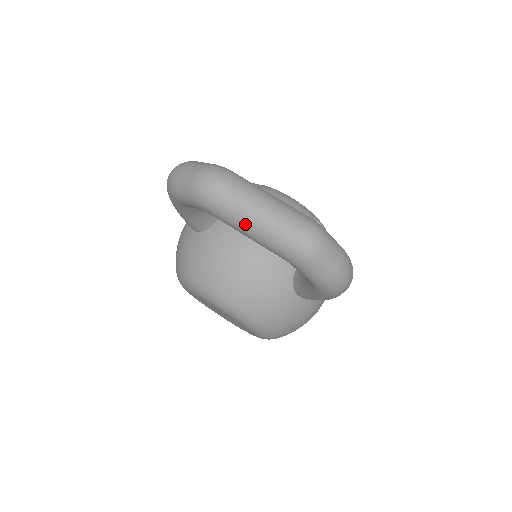
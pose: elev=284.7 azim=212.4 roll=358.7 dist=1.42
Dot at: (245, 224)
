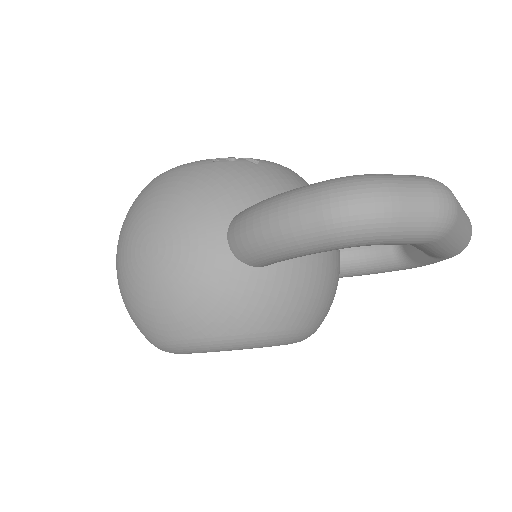
Dot at: (456, 241)
